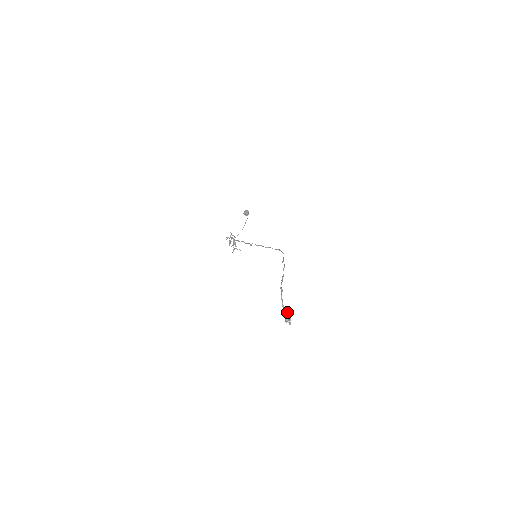
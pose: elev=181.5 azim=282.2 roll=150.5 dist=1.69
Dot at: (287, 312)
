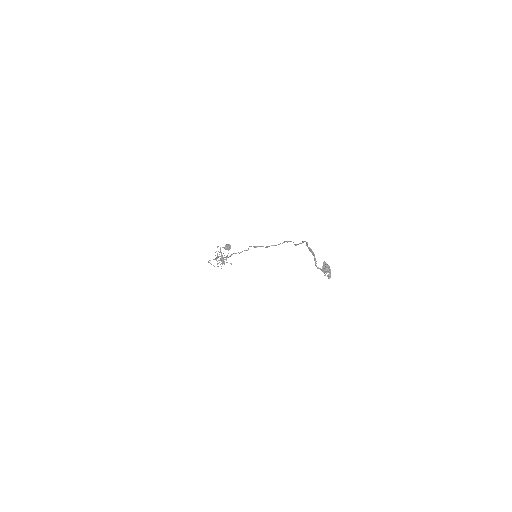
Dot at: occluded
